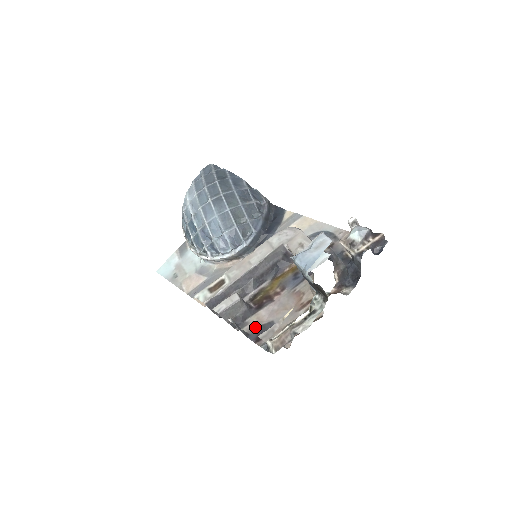
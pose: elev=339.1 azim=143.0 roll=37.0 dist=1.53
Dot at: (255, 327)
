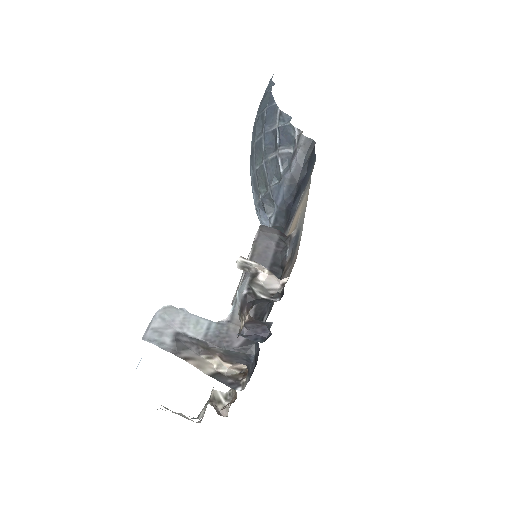
Dot at: occluded
